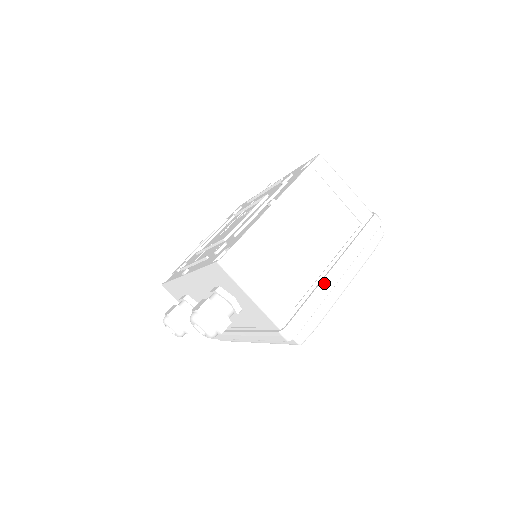
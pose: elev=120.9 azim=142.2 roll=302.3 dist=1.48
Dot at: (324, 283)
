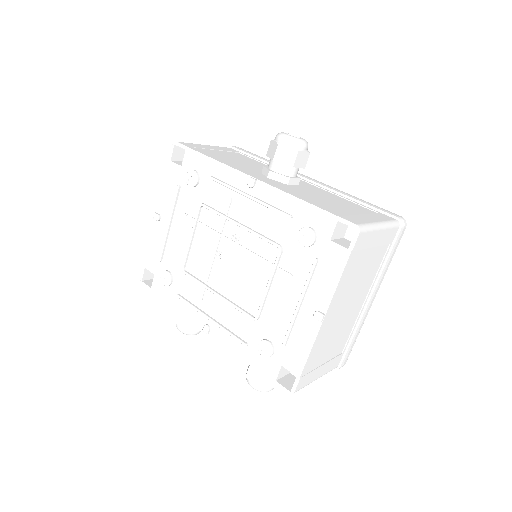
Dot at: (363, 319)
